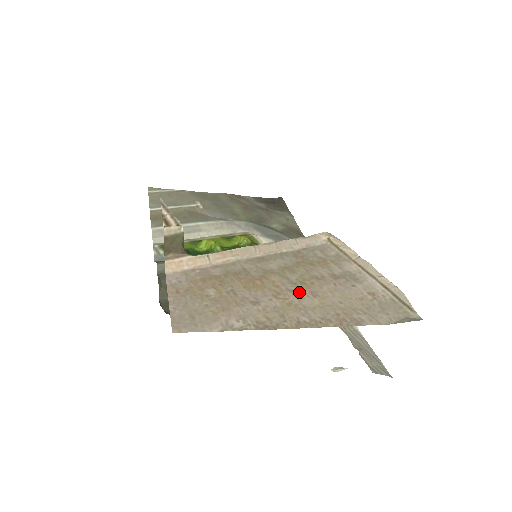
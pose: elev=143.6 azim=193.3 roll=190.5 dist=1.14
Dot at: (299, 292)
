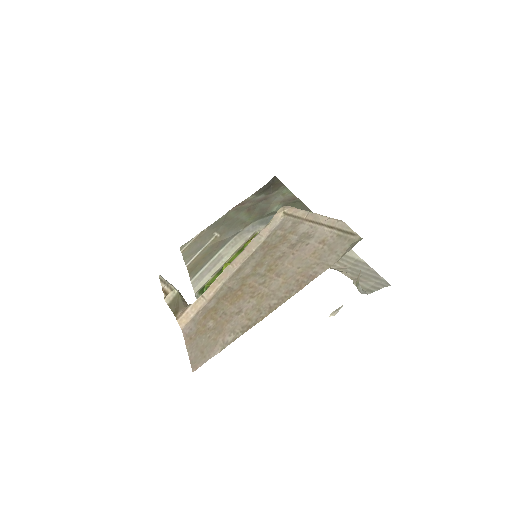
Dot at: (268, 281)
